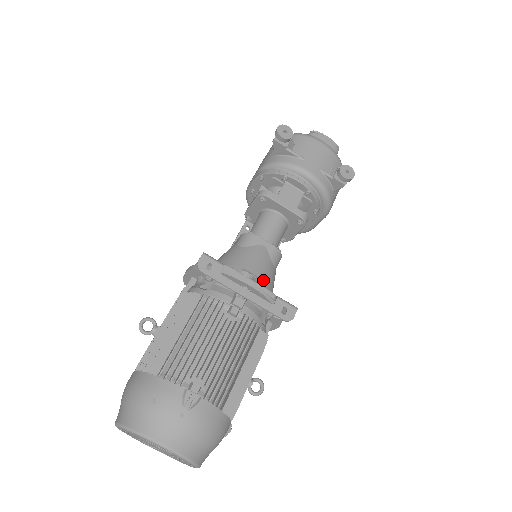
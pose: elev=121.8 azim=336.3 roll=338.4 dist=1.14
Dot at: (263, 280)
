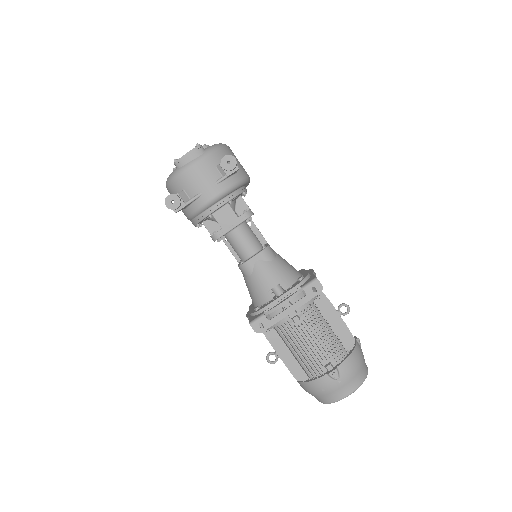
Dot at: (282, 280)
